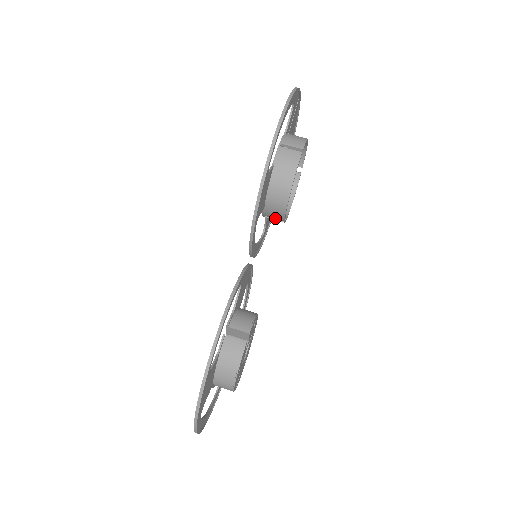
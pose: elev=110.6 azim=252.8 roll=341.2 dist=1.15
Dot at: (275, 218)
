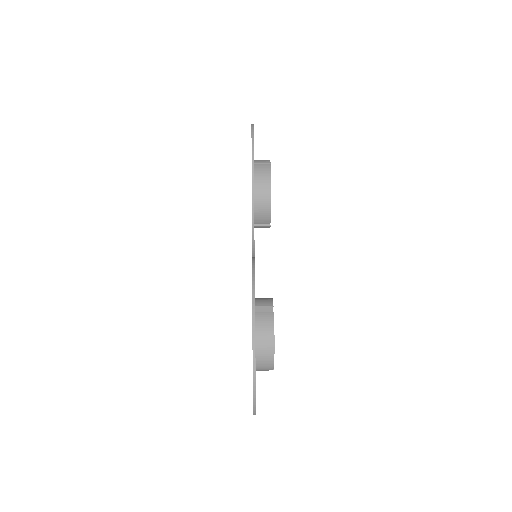
Dot at: (263, 222)
